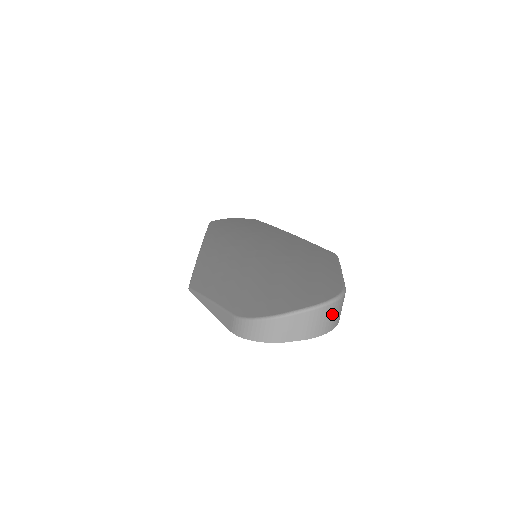
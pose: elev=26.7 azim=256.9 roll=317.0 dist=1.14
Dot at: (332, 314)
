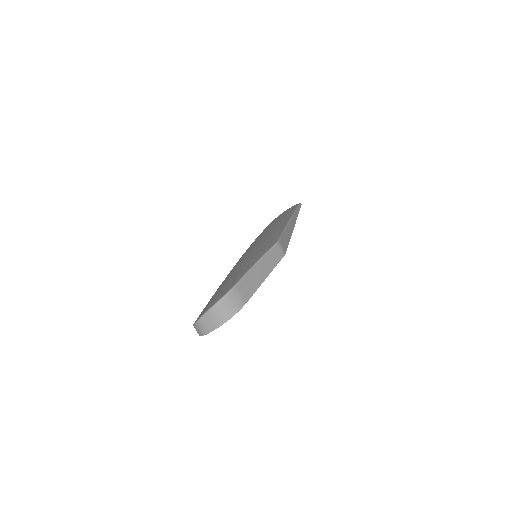
Dot at: (225, 307)
